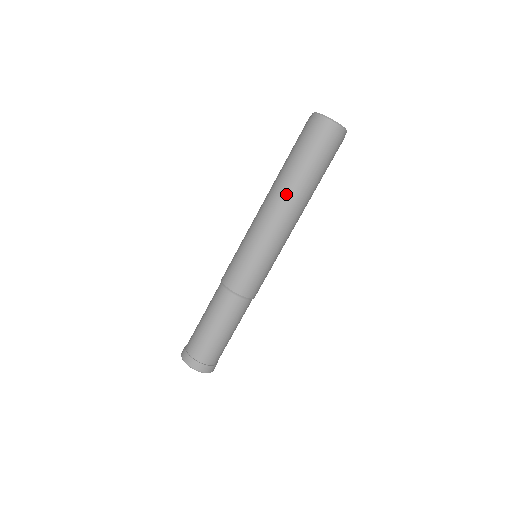
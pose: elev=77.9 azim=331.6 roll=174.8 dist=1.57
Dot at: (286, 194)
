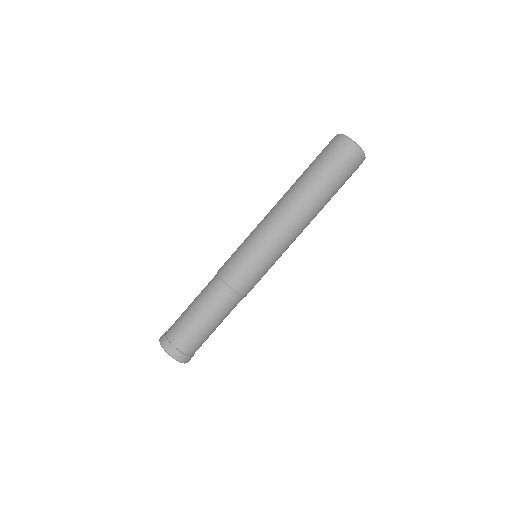
Dot at: (289, 194)
